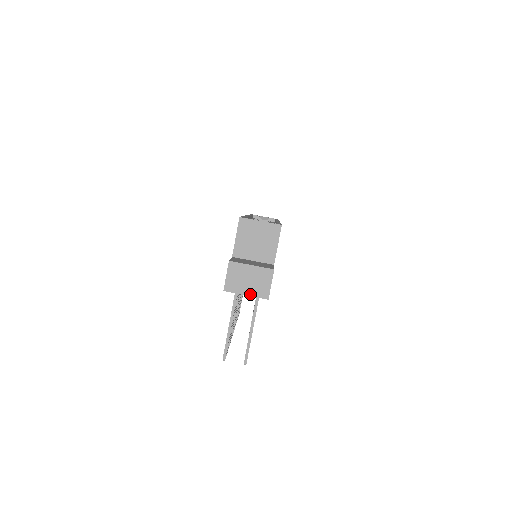
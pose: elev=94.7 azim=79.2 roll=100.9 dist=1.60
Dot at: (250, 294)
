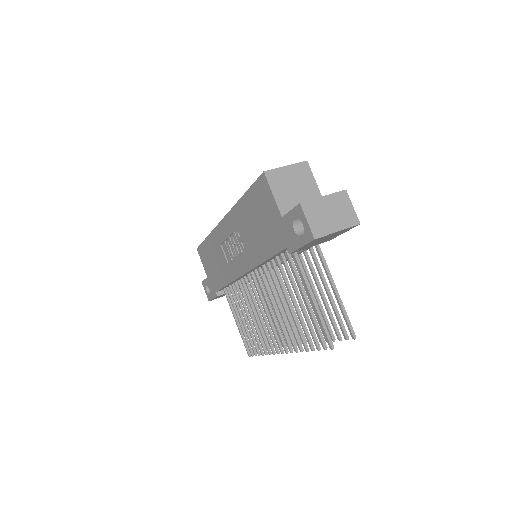
Dot at: (341, 228)
